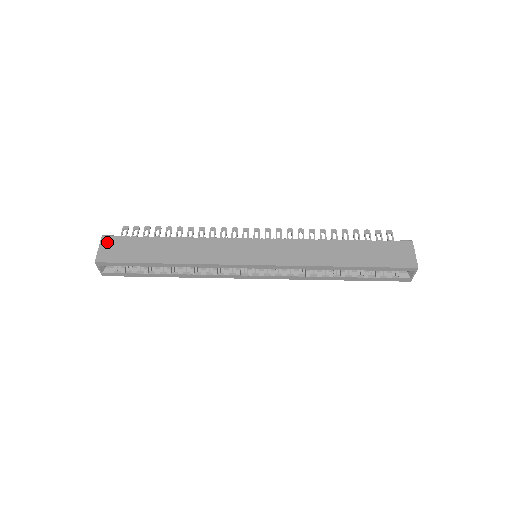
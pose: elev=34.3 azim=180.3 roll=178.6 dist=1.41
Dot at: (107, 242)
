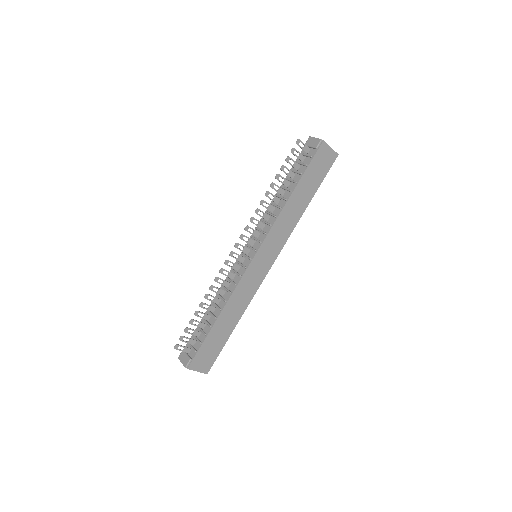
Dot at: (195, 365)
